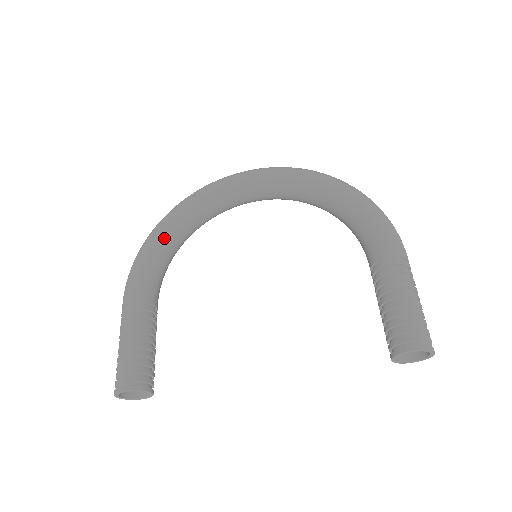
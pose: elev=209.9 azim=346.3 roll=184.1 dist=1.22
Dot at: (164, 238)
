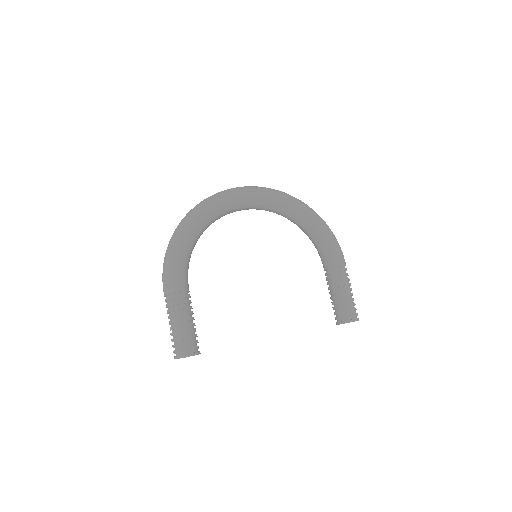
Dot at: (191, 240)
